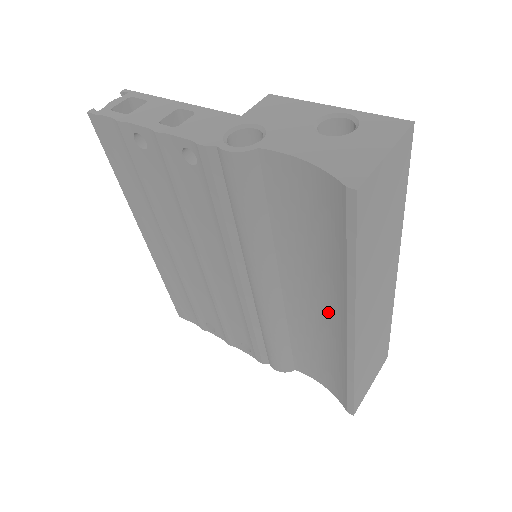
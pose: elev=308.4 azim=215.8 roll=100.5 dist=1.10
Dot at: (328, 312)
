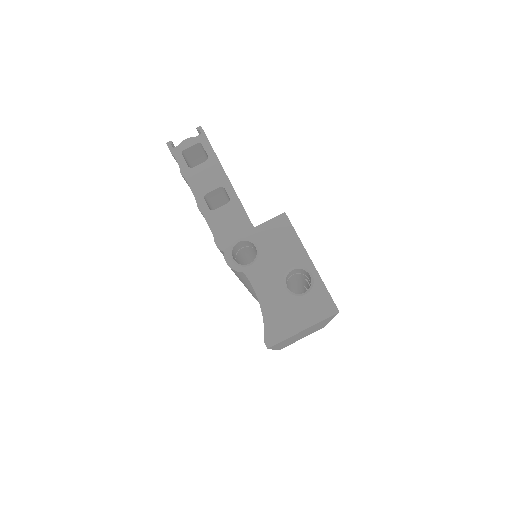
Dot at: occluded
